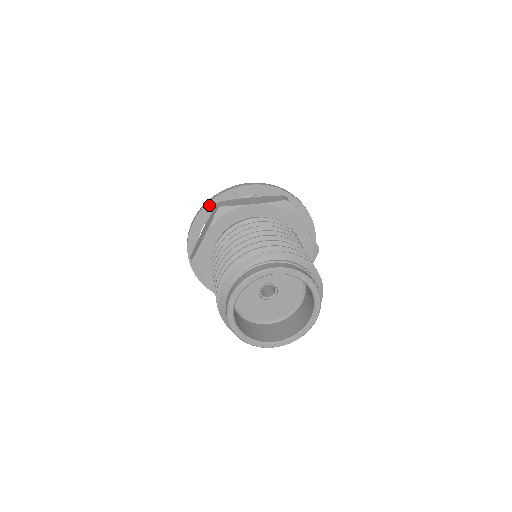
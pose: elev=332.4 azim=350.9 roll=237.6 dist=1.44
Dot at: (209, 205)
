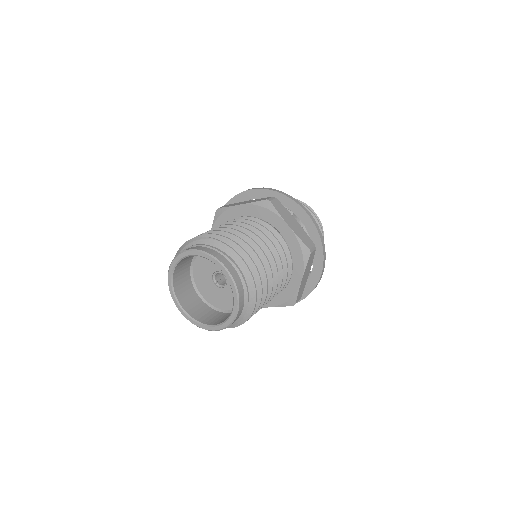
Dot at: occluded
